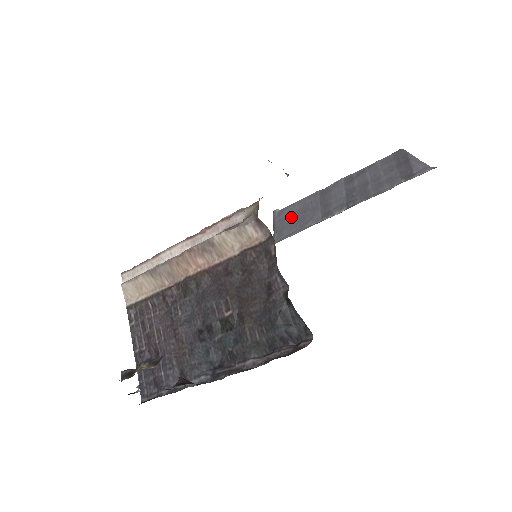
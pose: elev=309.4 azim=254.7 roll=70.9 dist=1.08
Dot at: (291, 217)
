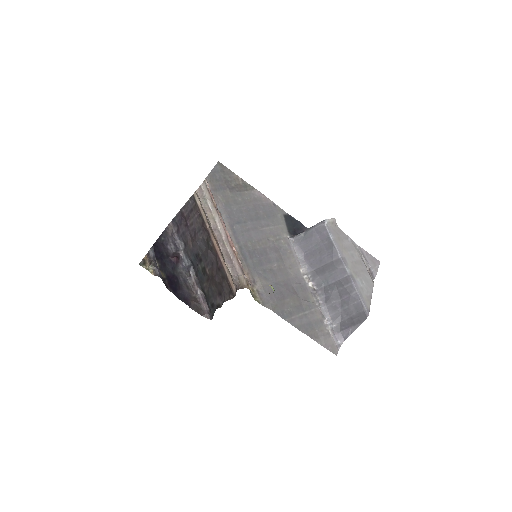
Dot at: (316, 242)
